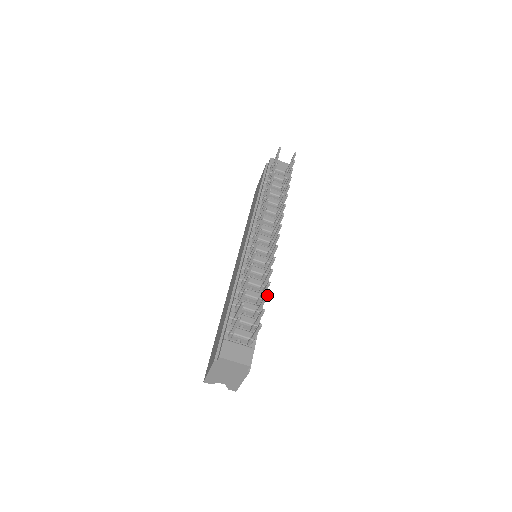
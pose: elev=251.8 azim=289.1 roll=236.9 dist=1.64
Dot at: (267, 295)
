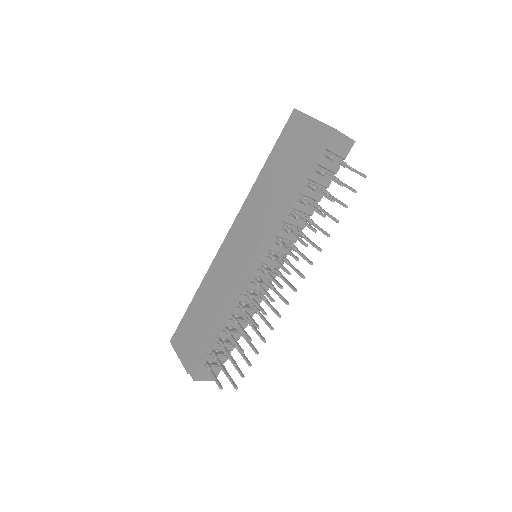
Dot at: occluded
